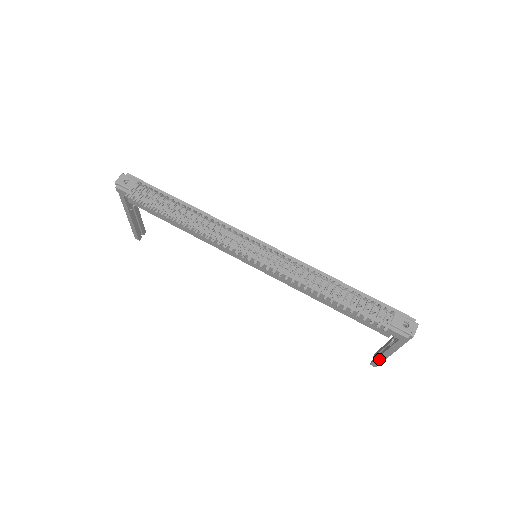
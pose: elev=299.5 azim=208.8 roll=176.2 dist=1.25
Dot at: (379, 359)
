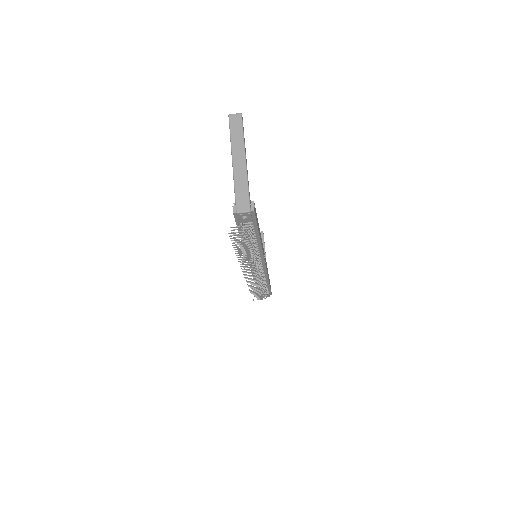
Dot at: occluded
